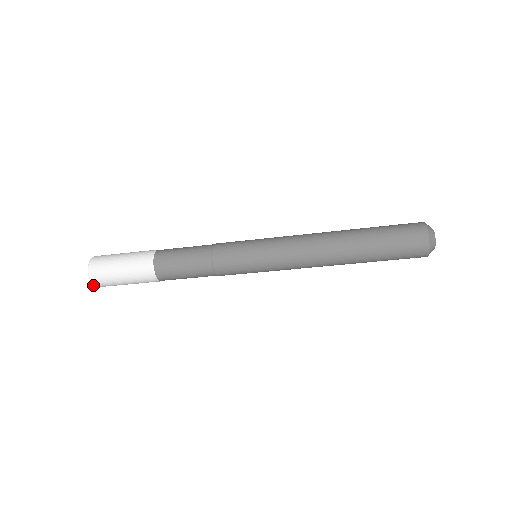
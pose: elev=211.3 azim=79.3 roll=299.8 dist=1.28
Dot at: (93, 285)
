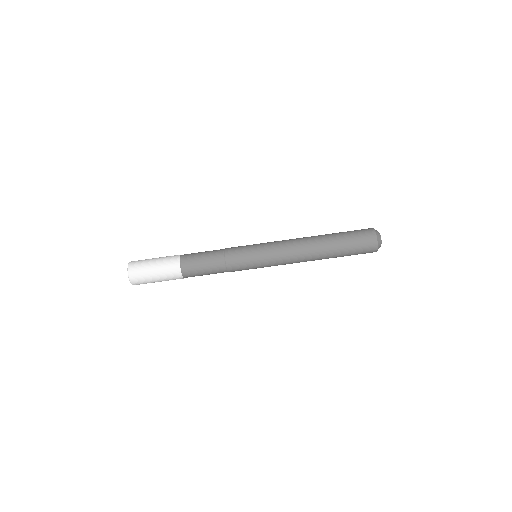
Dot at: (128, 277)
